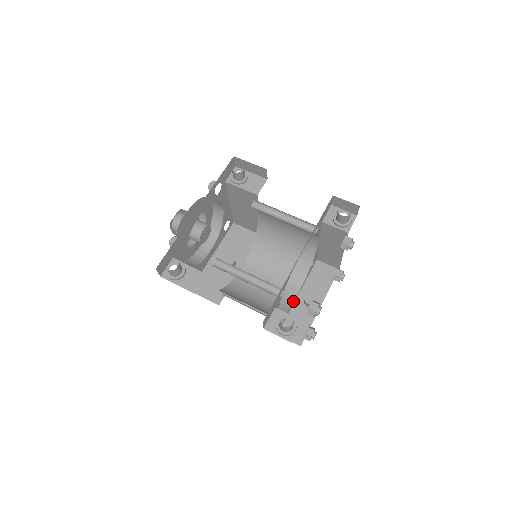
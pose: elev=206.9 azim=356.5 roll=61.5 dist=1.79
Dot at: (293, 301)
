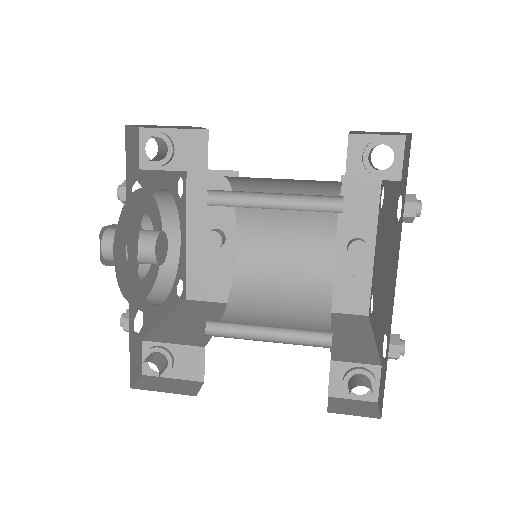
Dot at: (333, 260)
